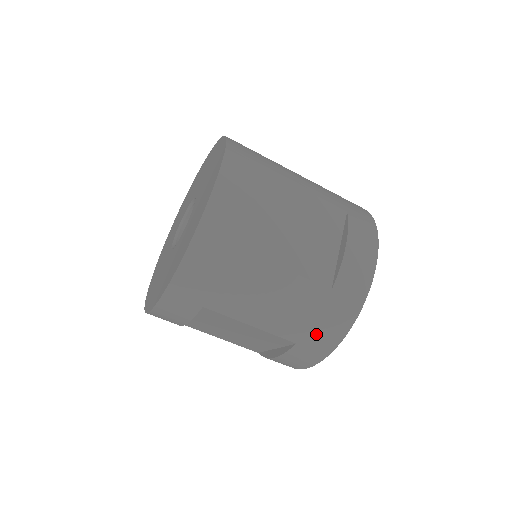
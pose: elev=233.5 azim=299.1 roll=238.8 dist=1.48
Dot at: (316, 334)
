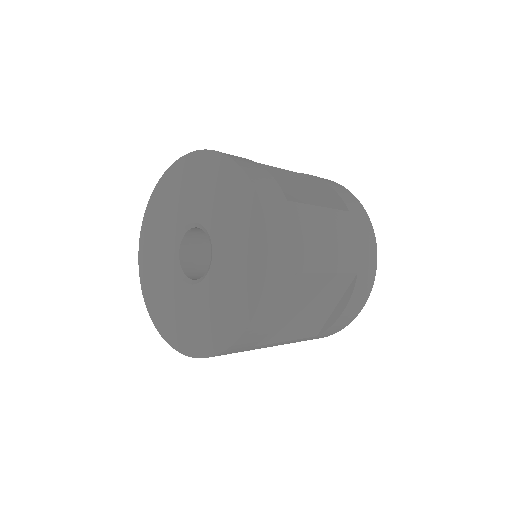
Dot at: occluded
